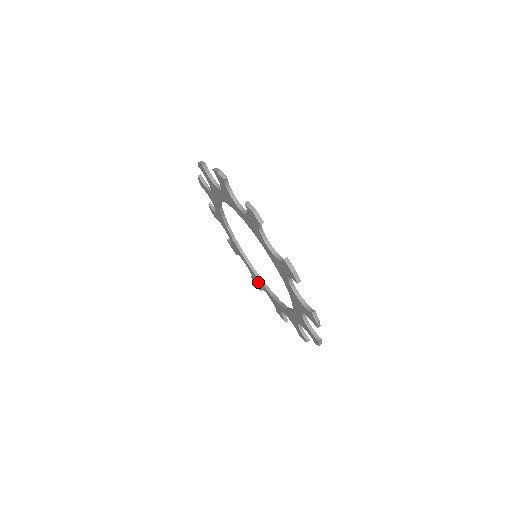
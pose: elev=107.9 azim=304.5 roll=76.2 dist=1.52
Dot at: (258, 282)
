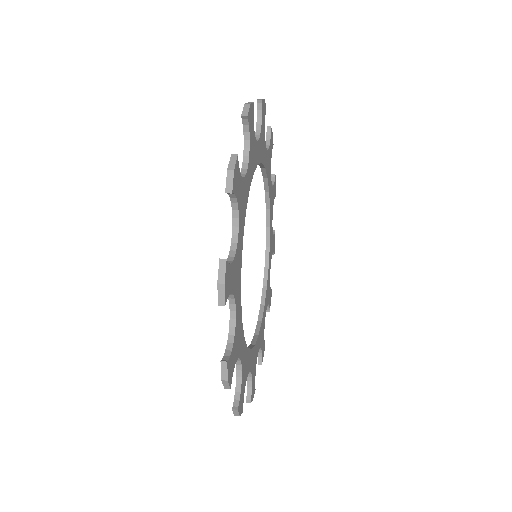
Dot at: occluded
